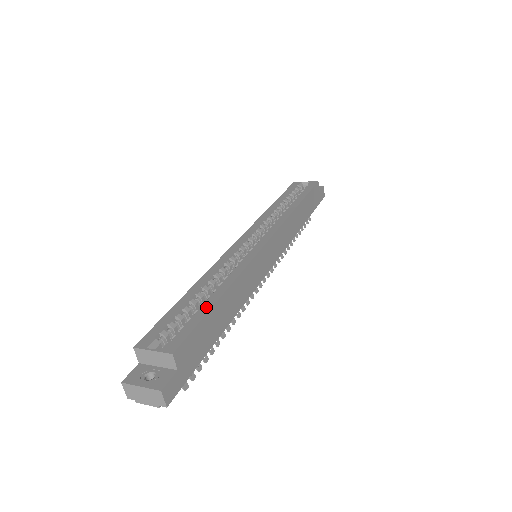
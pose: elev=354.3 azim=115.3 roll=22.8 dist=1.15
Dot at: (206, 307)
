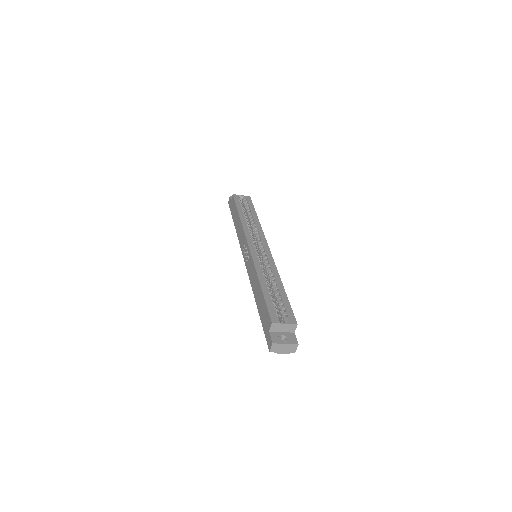
Dot at: (284, 295)
